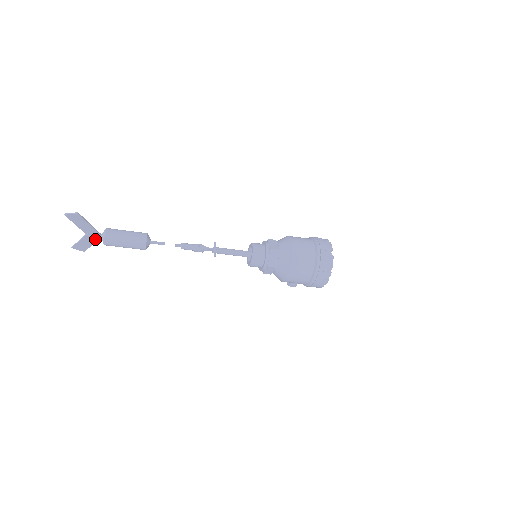
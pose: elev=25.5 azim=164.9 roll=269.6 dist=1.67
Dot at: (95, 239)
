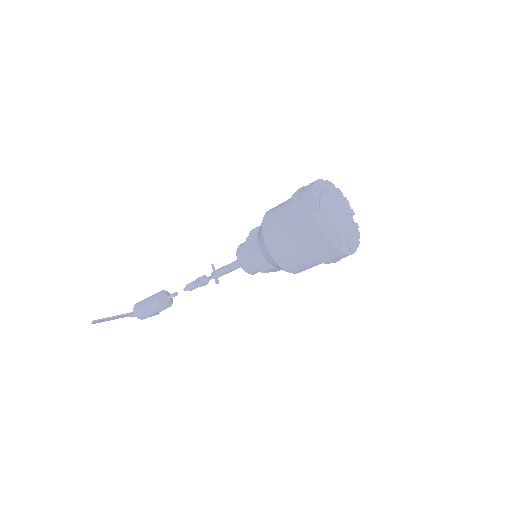
Dot at: occluded
